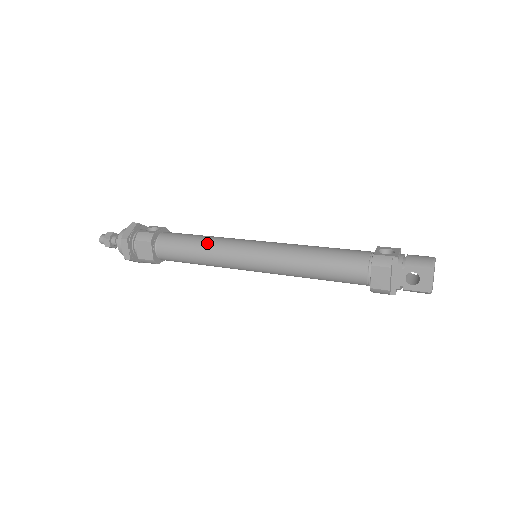
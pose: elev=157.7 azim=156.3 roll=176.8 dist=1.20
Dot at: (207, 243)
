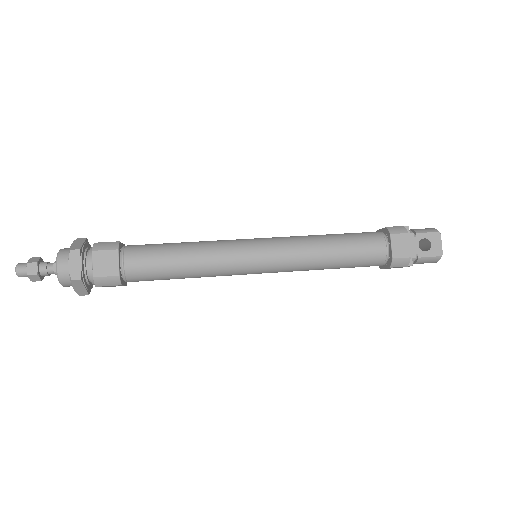
Dot at: (198, 244)
